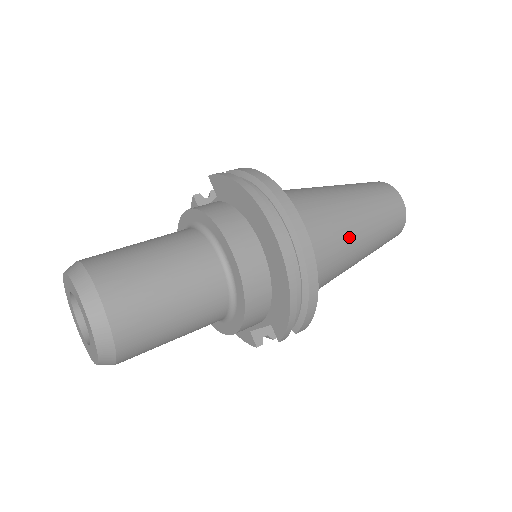
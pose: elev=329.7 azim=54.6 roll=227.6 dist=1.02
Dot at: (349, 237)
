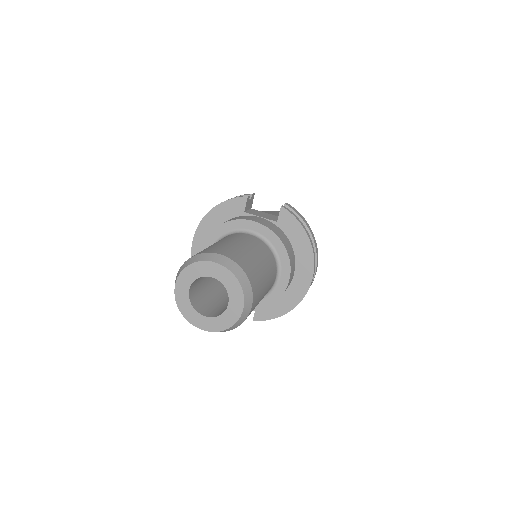
Dot at: occluded
